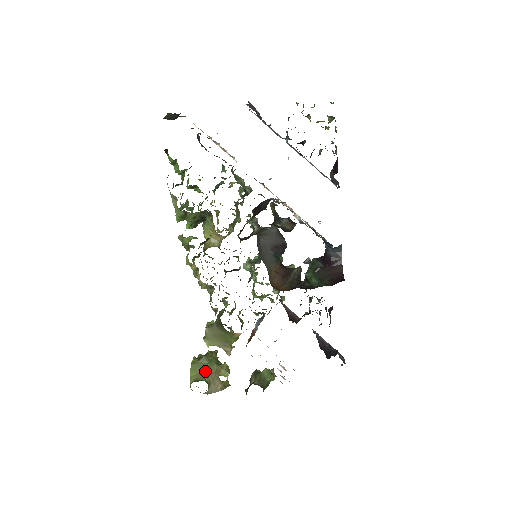
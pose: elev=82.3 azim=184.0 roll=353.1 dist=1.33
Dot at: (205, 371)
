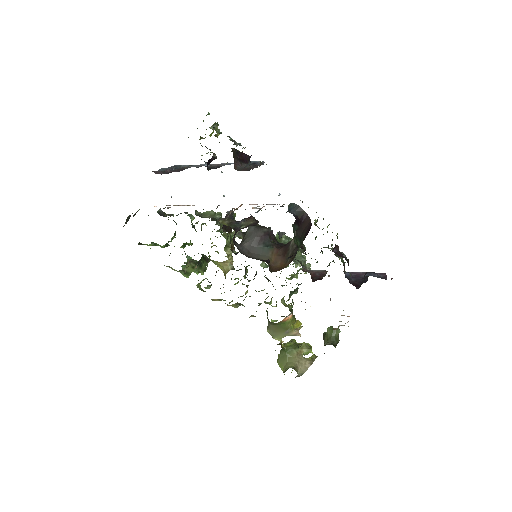
Dot at: (288, 360)
